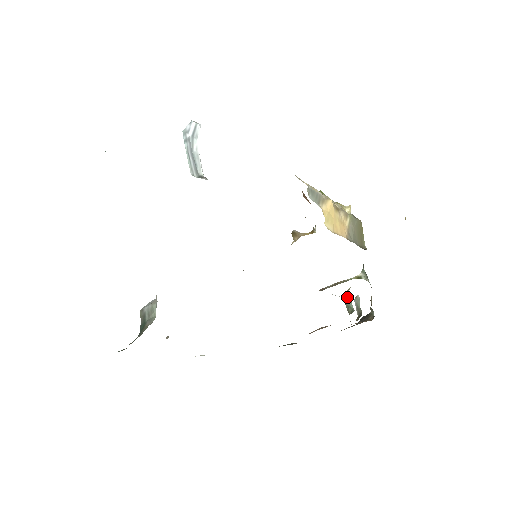
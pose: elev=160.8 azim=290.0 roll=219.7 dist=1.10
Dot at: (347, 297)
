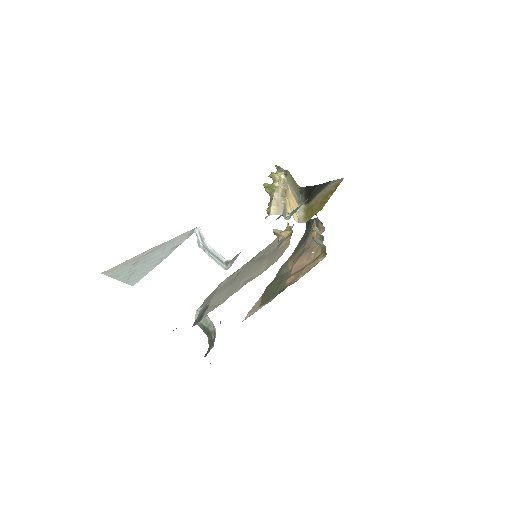
Dot at: (317, 240)
